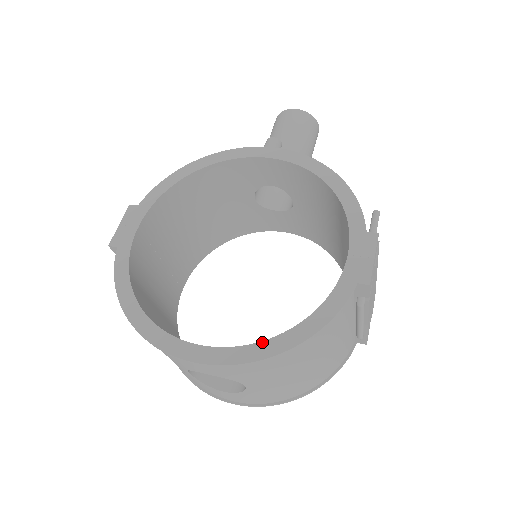
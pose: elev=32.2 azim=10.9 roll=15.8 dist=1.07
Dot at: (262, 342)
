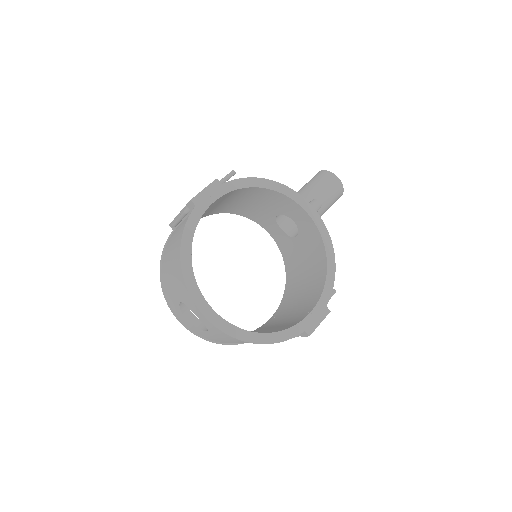
Dot at: (245, 330)
